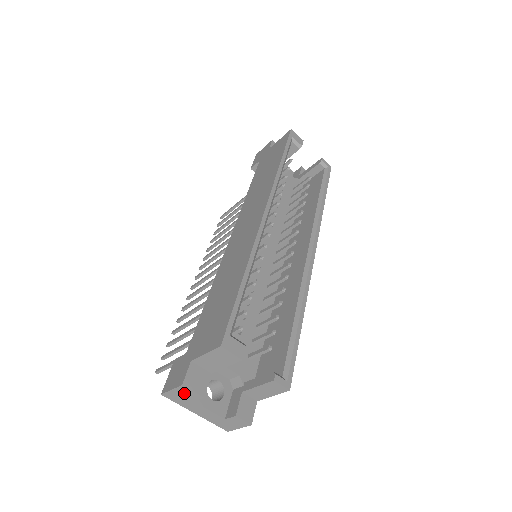
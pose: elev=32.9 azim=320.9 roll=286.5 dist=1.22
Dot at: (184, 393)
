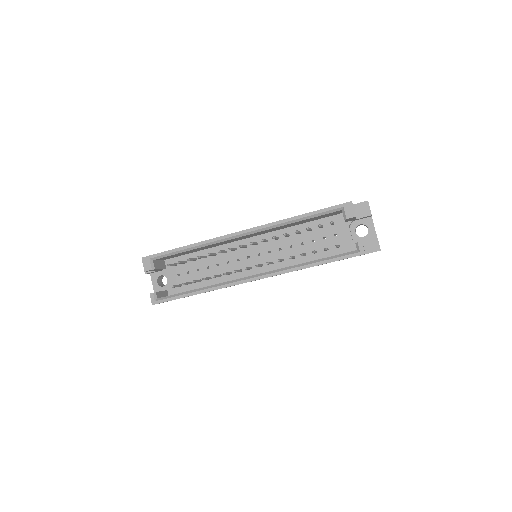
Dot at: occluded
